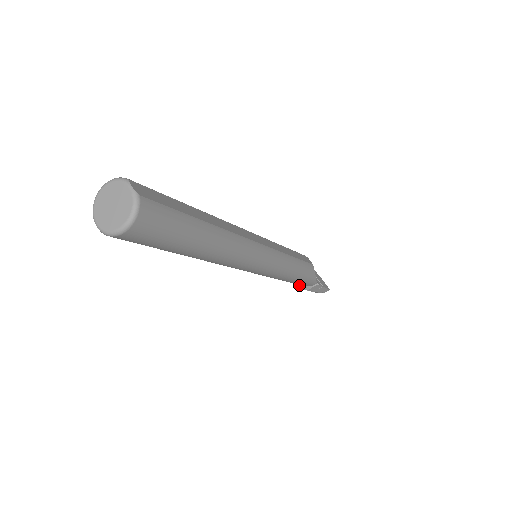
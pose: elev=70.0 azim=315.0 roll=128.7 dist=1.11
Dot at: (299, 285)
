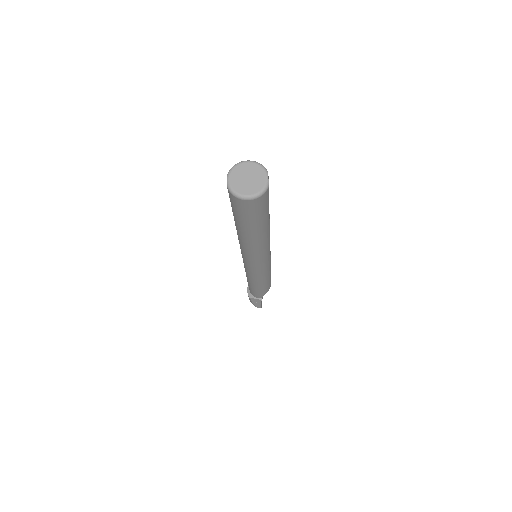
Dot at: (247, 290)
